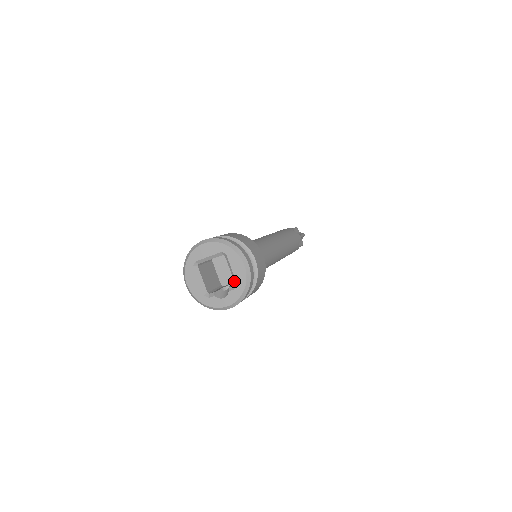
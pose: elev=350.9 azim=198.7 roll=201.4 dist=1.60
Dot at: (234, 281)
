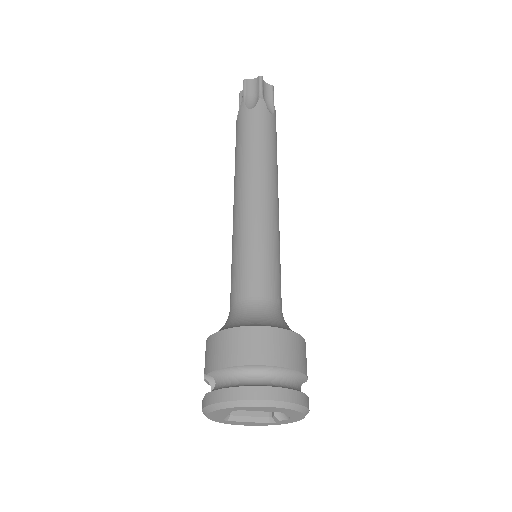
Dot at: occluded
